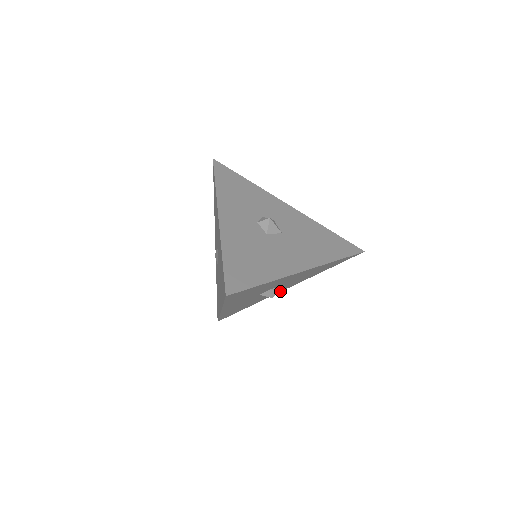
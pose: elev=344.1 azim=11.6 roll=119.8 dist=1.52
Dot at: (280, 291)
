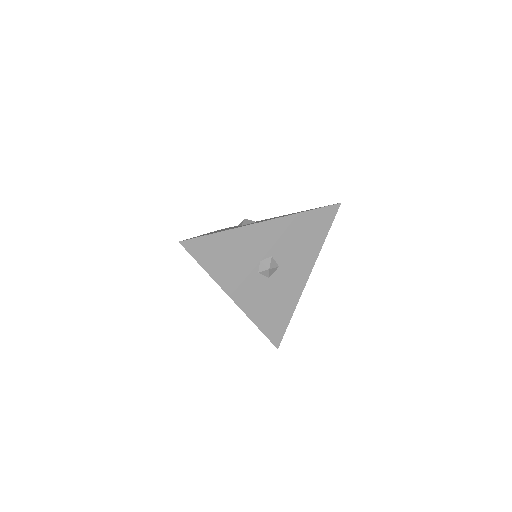
Dot at: (303, 283)
